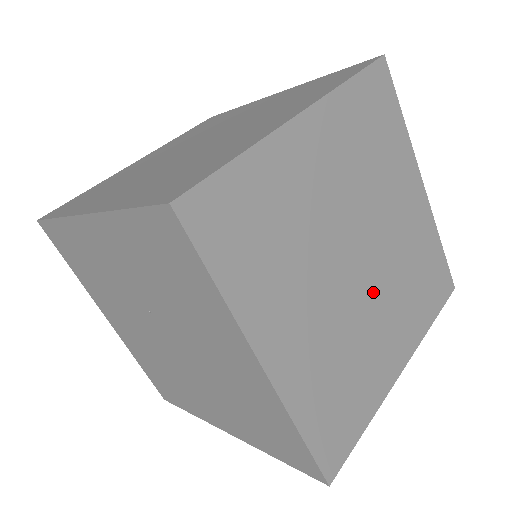
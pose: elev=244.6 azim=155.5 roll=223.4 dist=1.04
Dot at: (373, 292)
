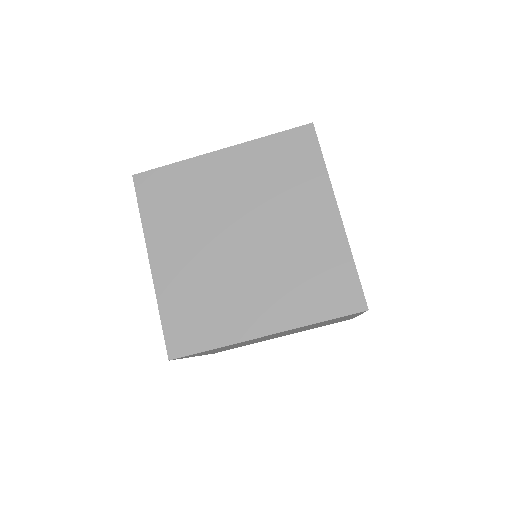
Dot at: (251, 264)
